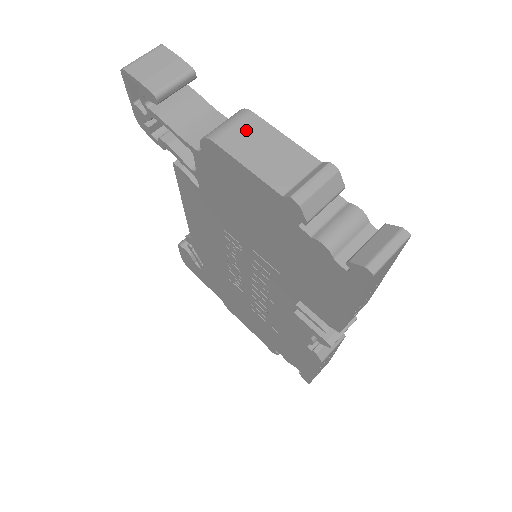
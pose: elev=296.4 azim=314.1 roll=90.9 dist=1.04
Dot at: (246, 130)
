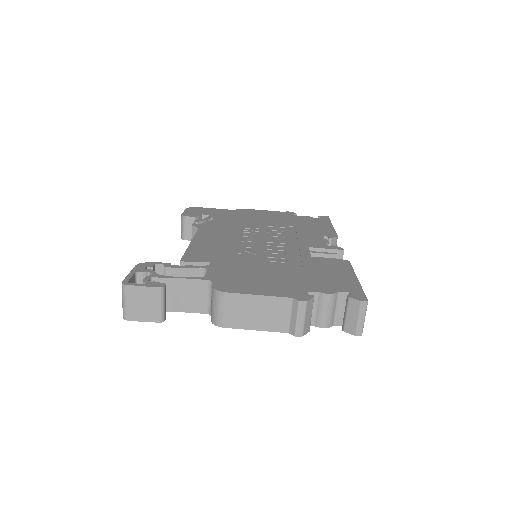
Dot at: (234, 308)
